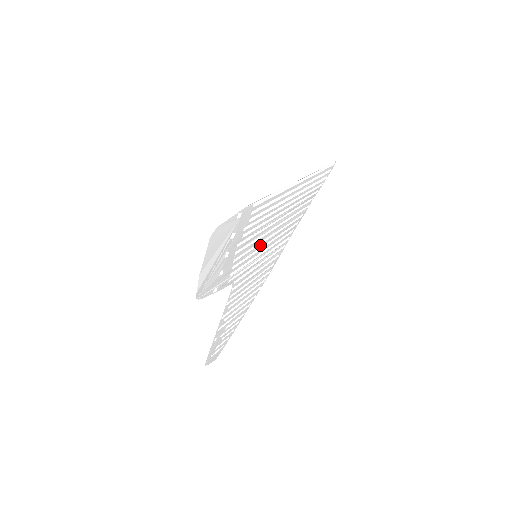
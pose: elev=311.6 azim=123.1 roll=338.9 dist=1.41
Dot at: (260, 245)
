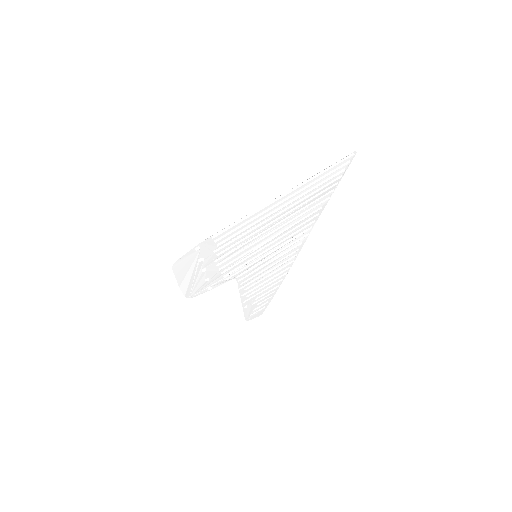
Dot at: (256, 249)
